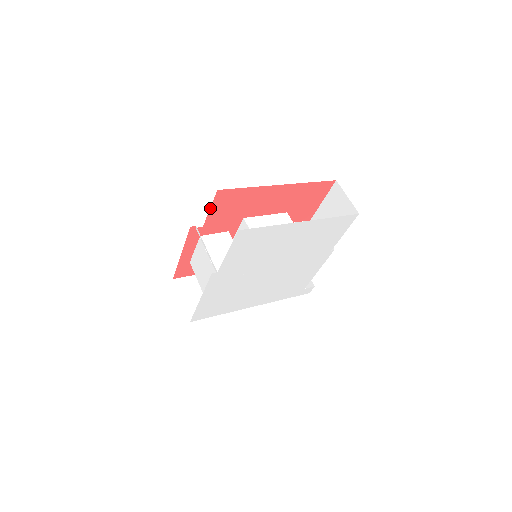
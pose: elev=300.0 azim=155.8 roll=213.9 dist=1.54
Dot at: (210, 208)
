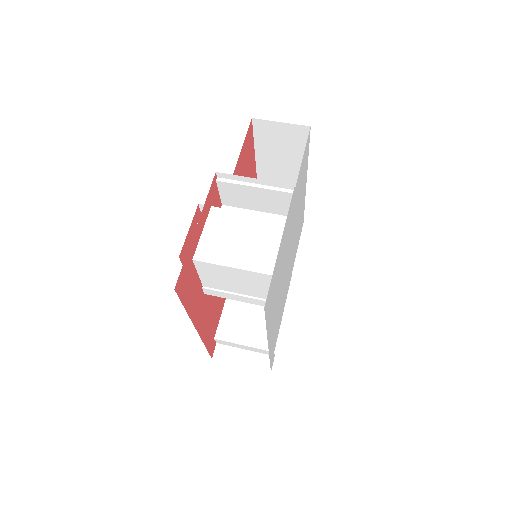
Dot at: occluded
